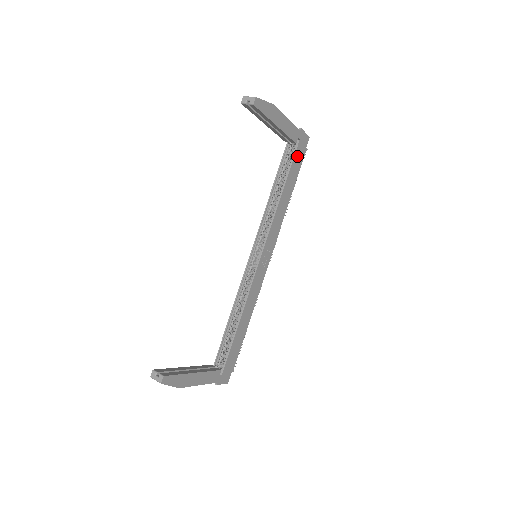
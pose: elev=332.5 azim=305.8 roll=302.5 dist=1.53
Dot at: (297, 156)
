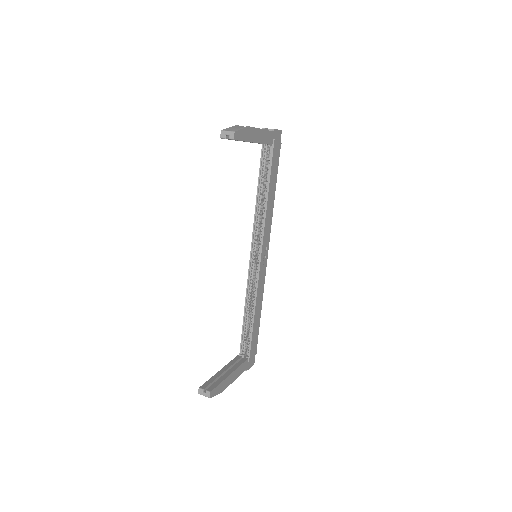
Dot at: (274, 155)
